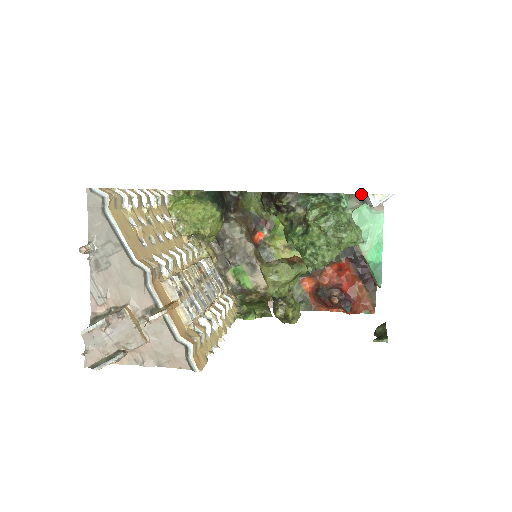
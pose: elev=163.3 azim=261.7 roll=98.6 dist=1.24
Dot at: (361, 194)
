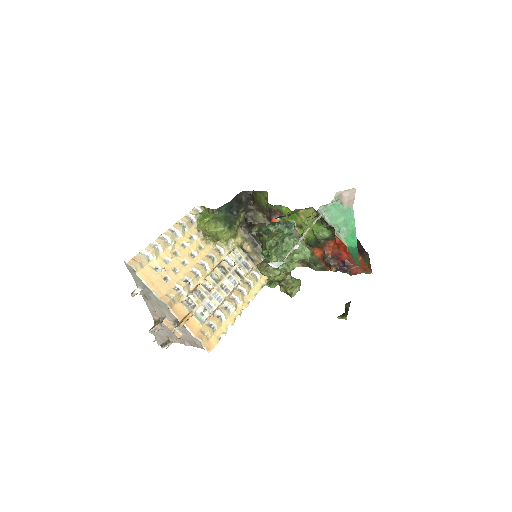
Dot at: occluded
